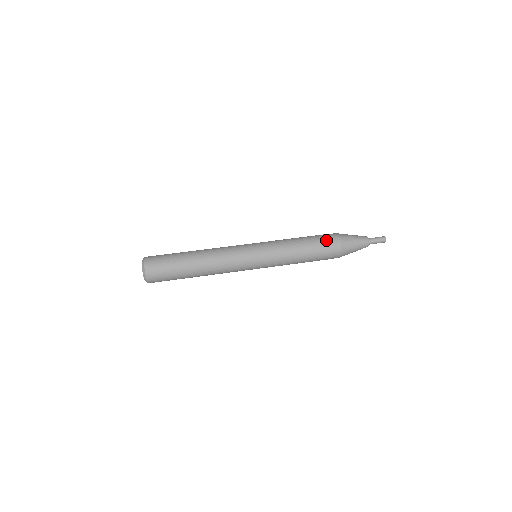
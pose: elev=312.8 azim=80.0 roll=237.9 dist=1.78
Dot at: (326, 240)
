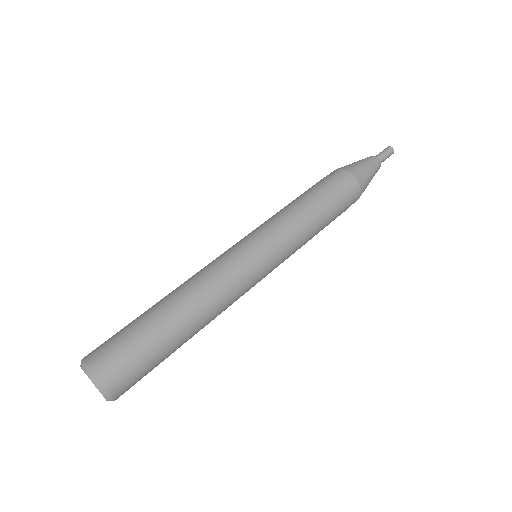
Dot at: (348, 199)
